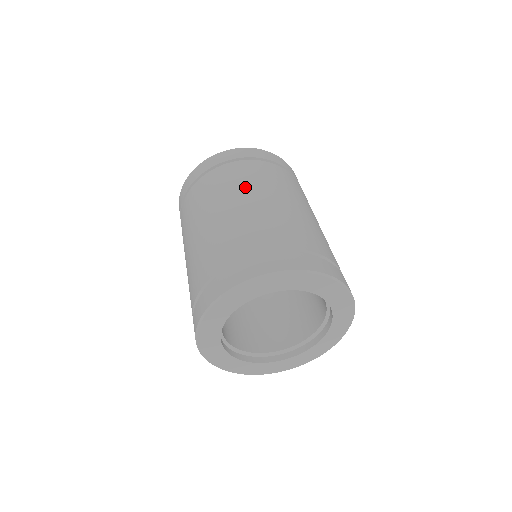
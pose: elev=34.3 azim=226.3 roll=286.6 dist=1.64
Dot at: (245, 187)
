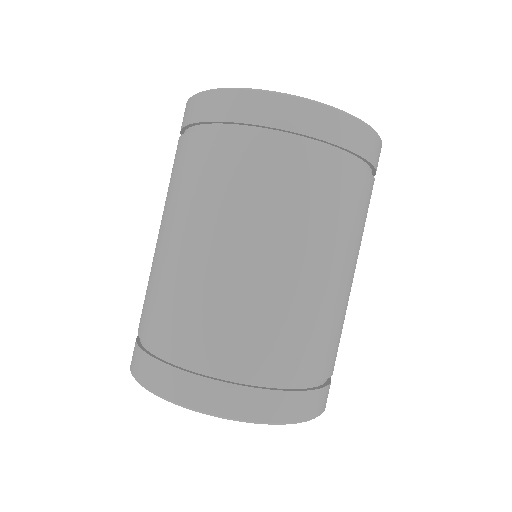
Dot at: (248, 217)
